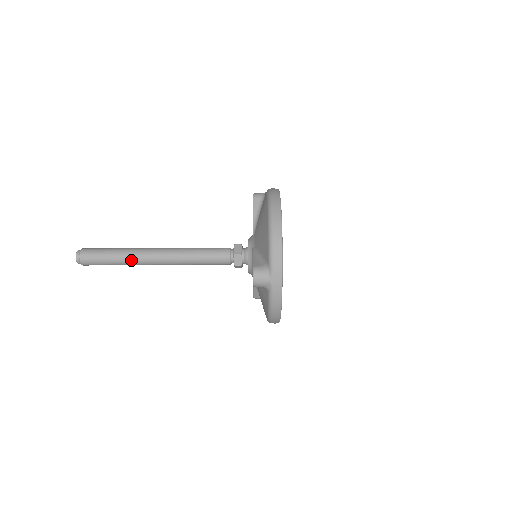
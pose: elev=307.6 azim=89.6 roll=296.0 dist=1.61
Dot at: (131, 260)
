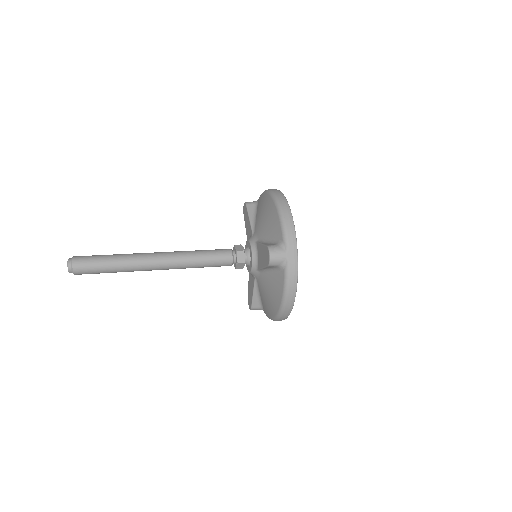
Dot at: (130, 263)
